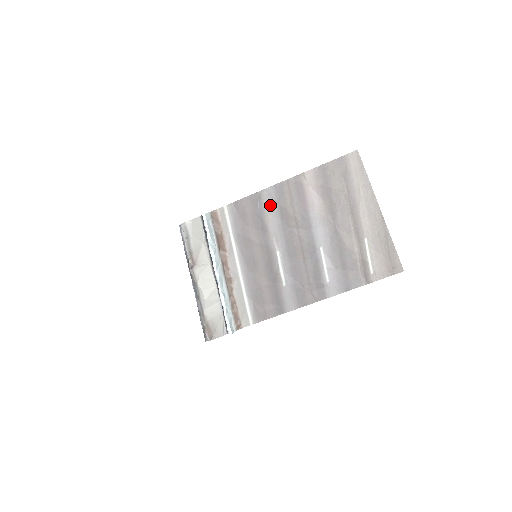
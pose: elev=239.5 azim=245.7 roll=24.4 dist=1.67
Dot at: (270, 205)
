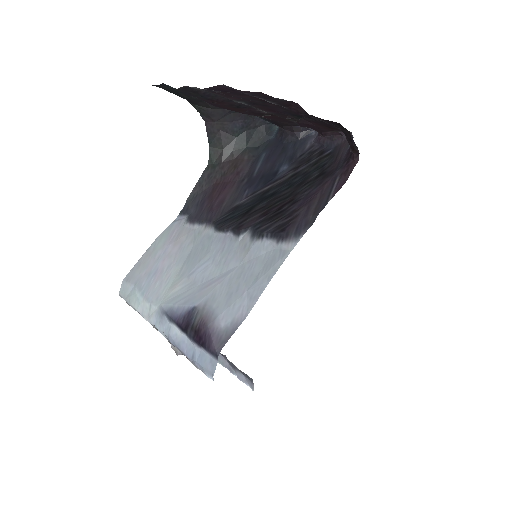
Dot at: occluded
